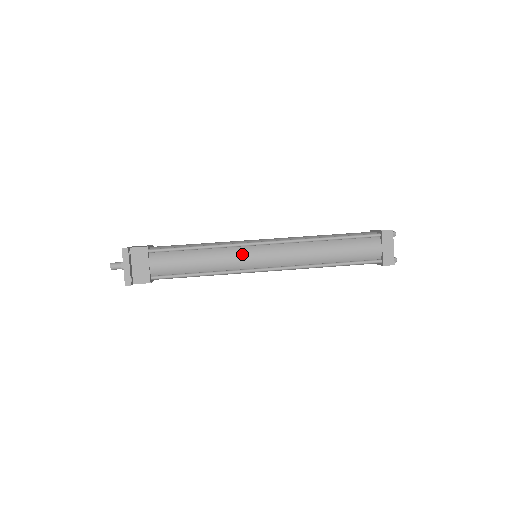
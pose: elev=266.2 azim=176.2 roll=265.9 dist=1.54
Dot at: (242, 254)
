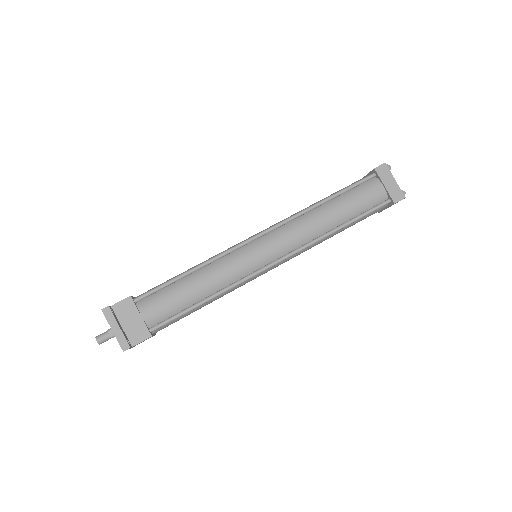
Dot at: (241, 257)
